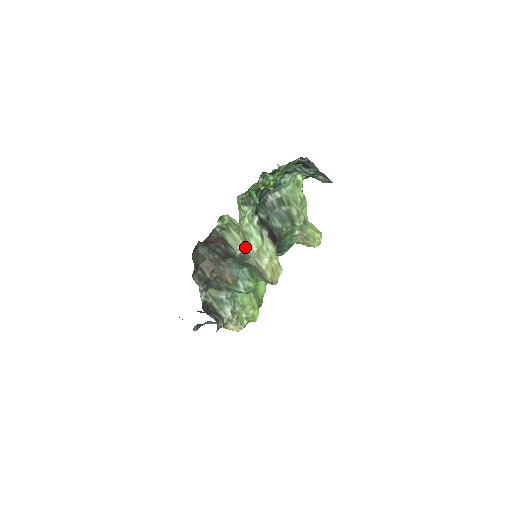
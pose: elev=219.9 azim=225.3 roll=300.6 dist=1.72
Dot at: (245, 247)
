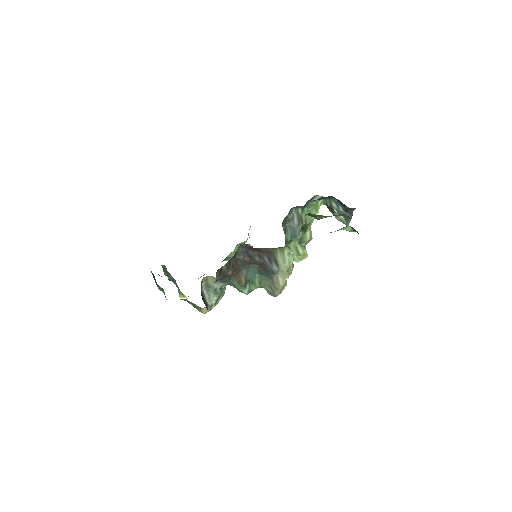
Dot at: occluded
